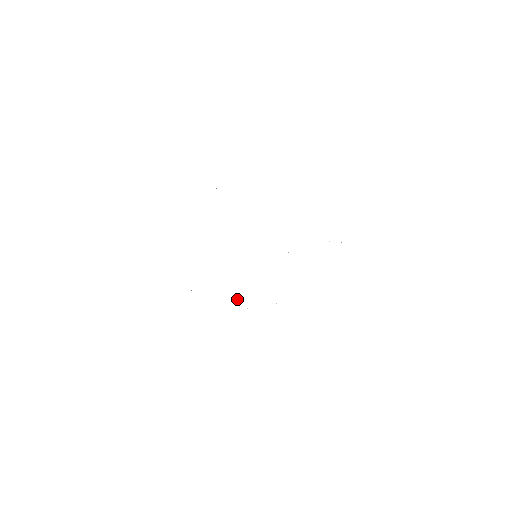
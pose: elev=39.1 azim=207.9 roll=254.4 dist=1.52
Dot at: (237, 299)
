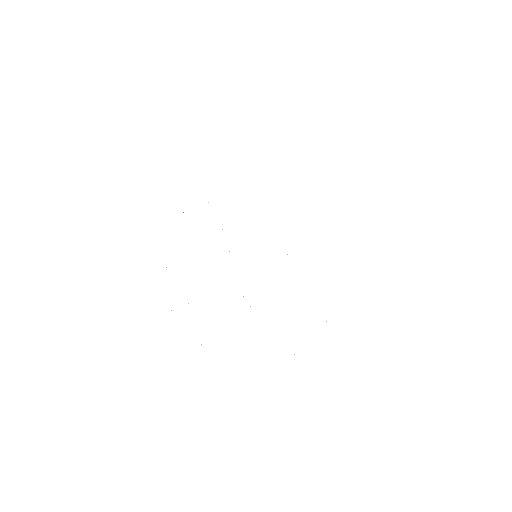
Dot at: occluded
